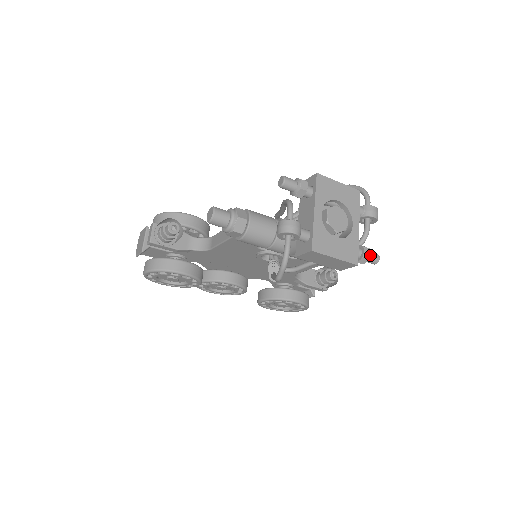
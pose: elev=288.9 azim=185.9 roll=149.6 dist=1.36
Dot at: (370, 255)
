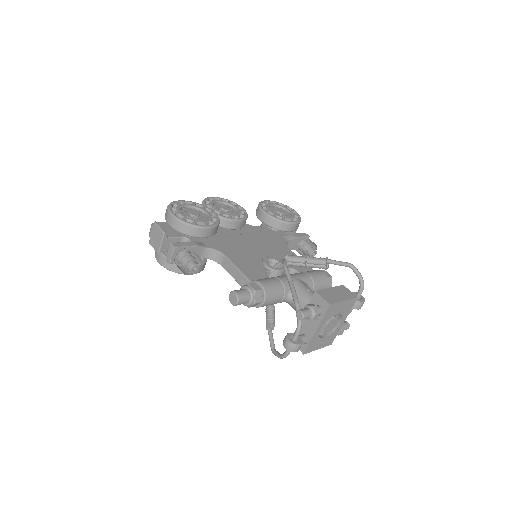
Dot at: (343, 330)
